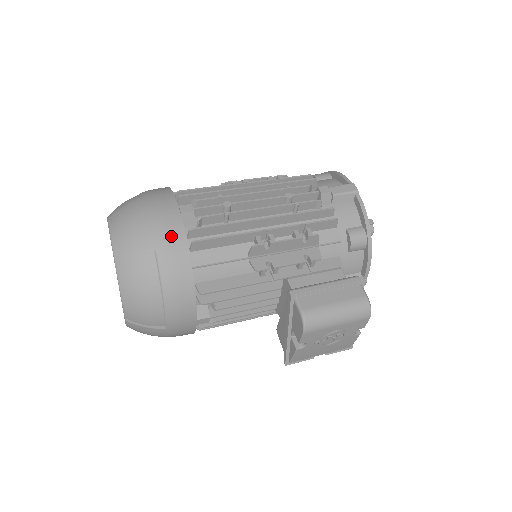
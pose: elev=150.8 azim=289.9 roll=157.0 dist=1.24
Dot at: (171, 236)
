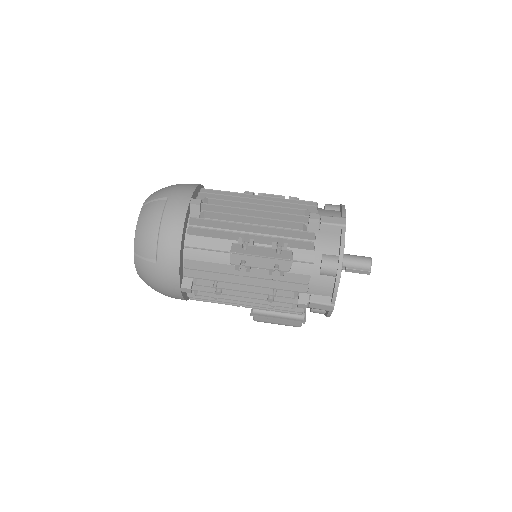
Dot at: (174, 297)
